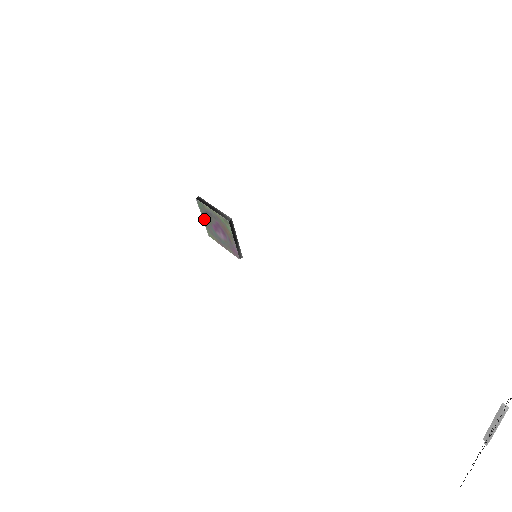
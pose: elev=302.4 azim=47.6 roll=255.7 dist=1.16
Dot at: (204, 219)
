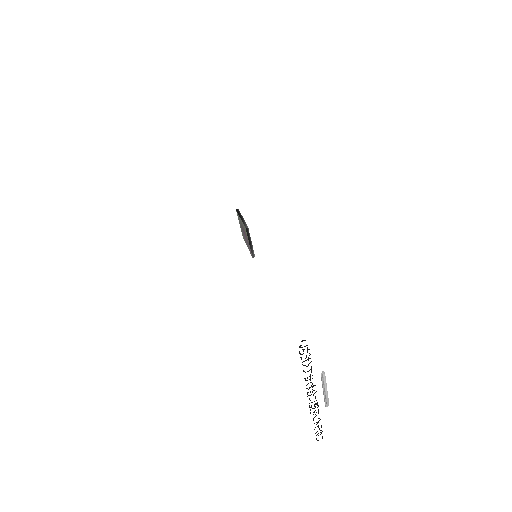
Dot at: (240, 225)
